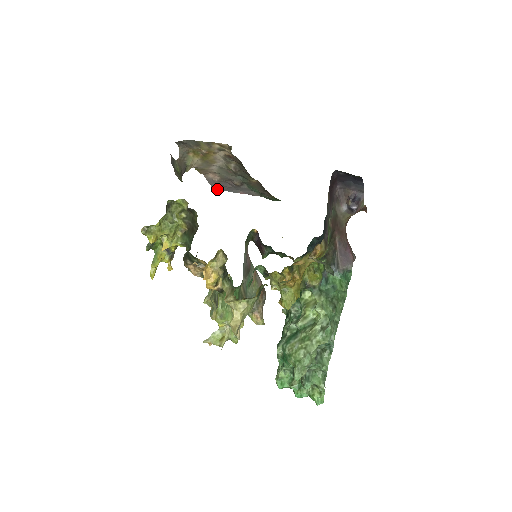
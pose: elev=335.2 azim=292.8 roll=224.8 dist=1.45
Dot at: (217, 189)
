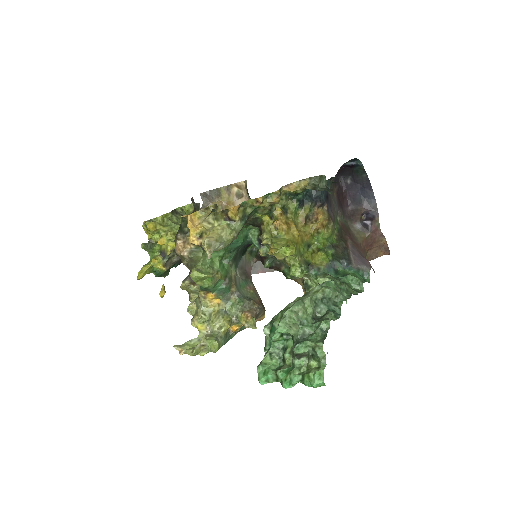
Dot at: occluded
